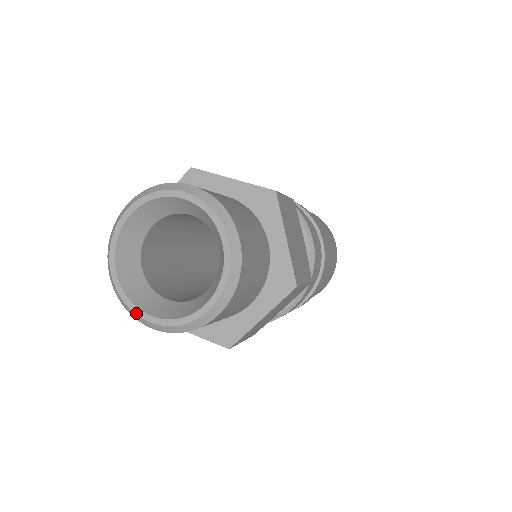
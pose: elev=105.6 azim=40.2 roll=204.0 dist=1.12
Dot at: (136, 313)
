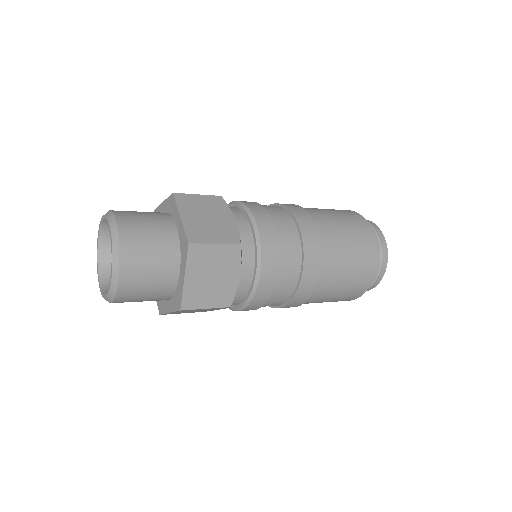
Dot at: (97, 273)
